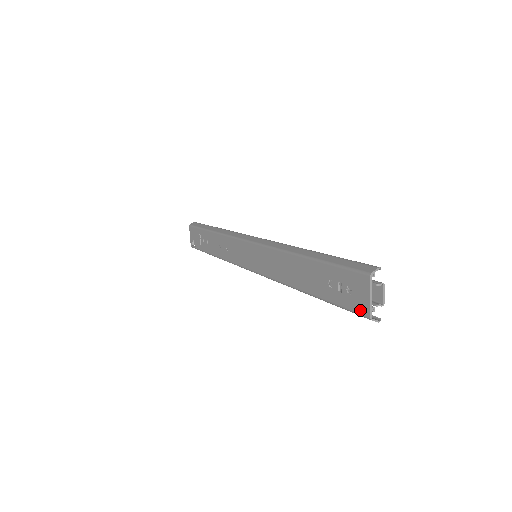
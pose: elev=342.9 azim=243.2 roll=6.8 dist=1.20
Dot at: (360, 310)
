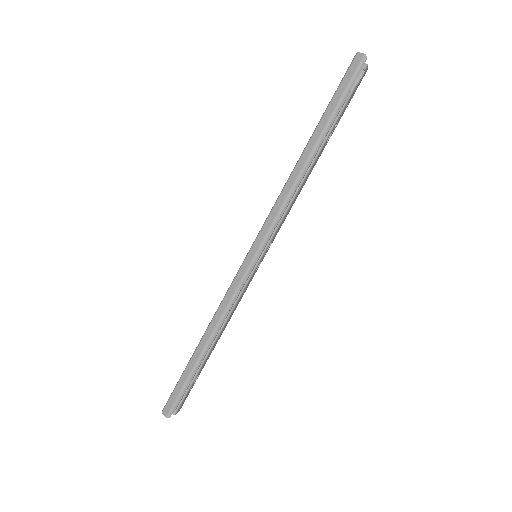
Dot at: occluded
